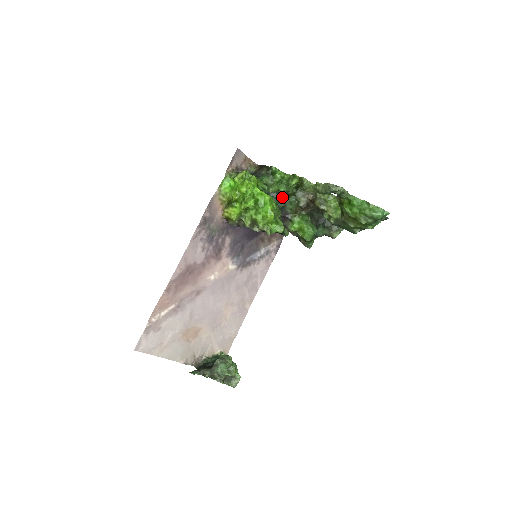
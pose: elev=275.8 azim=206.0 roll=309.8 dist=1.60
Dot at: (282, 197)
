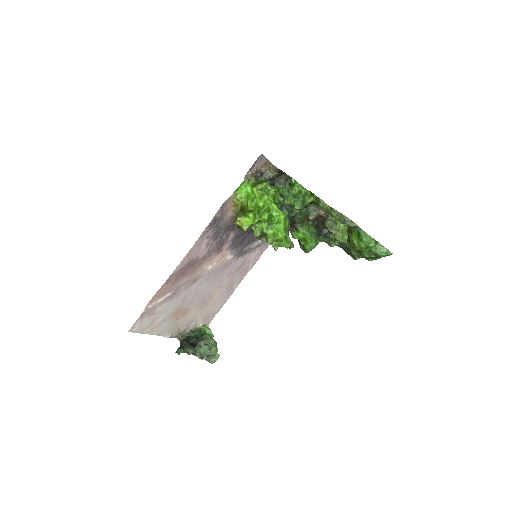
Dot at: (294, 207)
